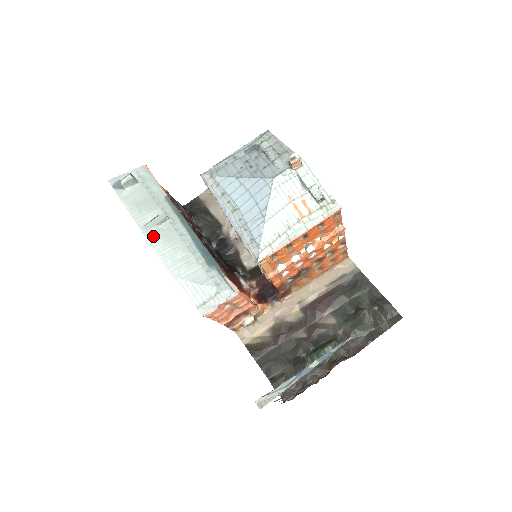
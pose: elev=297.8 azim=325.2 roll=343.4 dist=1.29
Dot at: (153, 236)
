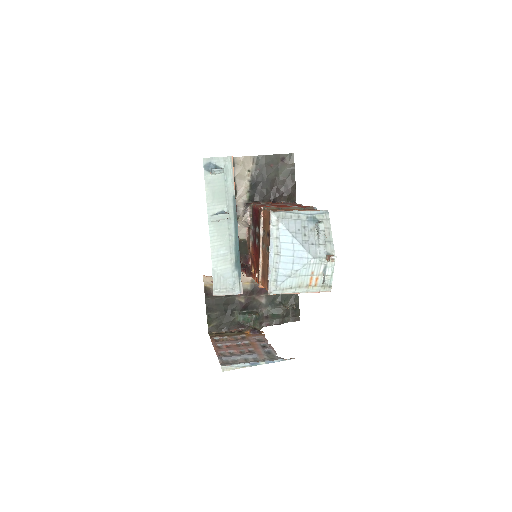
Dot at: (213, 227)
